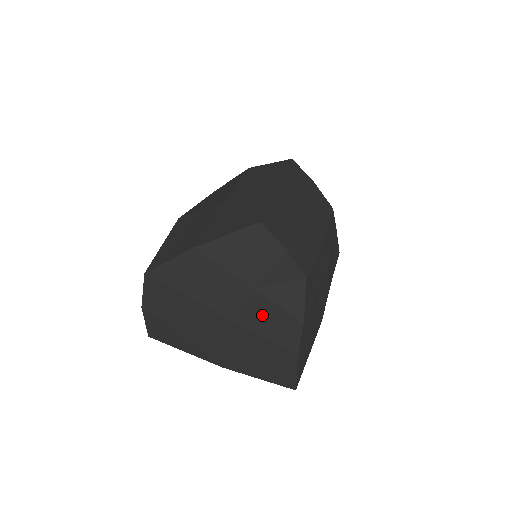
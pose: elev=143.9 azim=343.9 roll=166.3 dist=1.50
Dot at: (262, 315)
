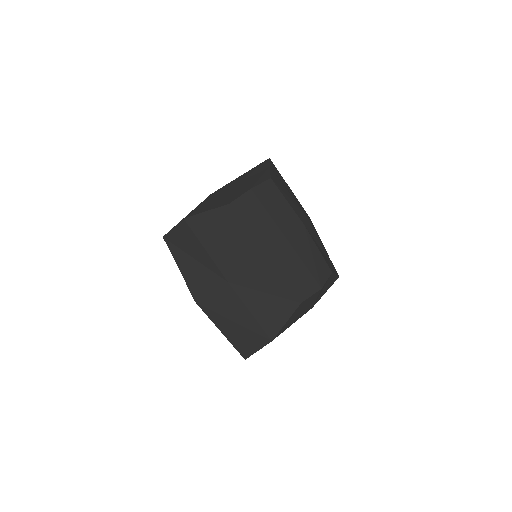
Dot at: occluded
